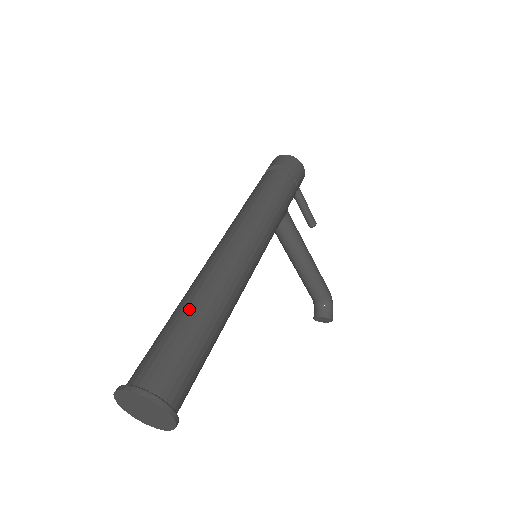
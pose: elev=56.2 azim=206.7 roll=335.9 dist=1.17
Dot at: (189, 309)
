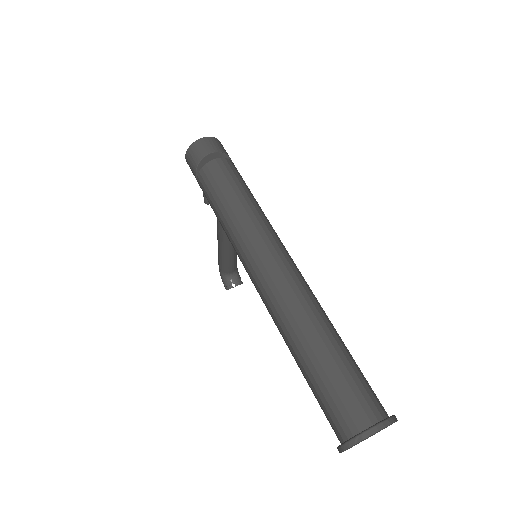
Dot at: (329, 334)
